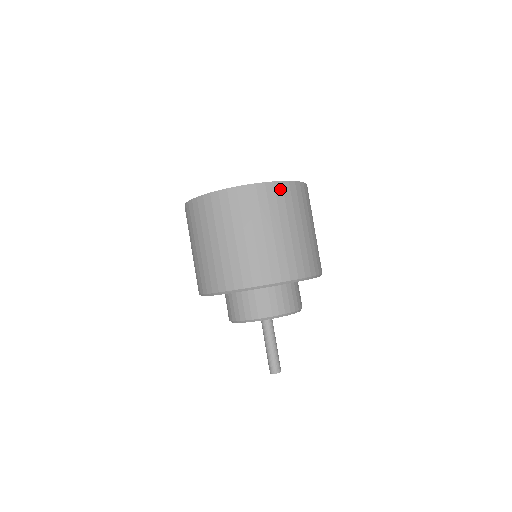
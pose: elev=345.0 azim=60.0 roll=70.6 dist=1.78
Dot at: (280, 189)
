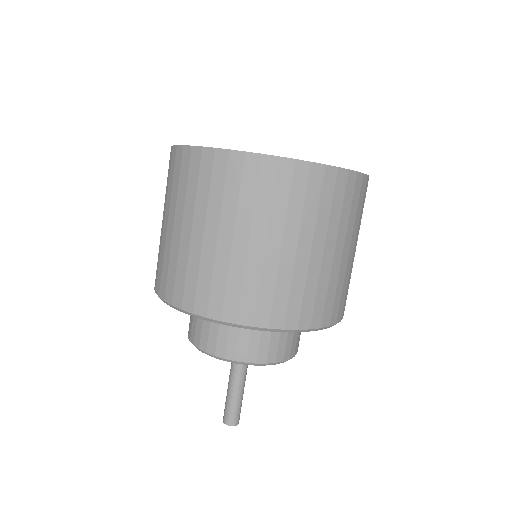
Dot at: (303, 175)
